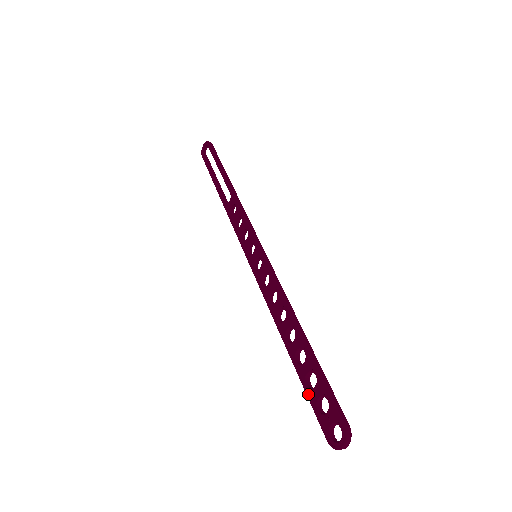
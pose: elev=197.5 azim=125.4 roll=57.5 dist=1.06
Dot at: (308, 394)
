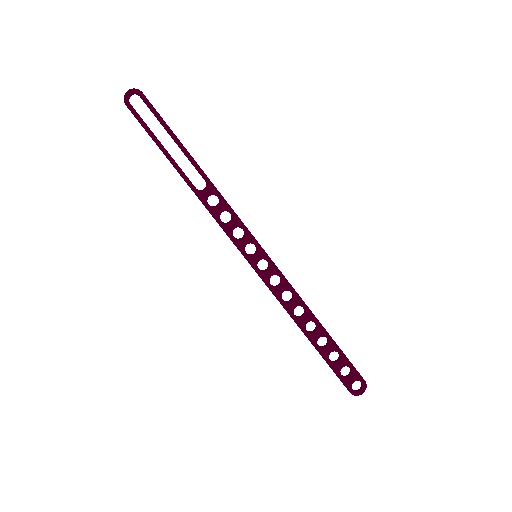
Dot at: (332, 366)
